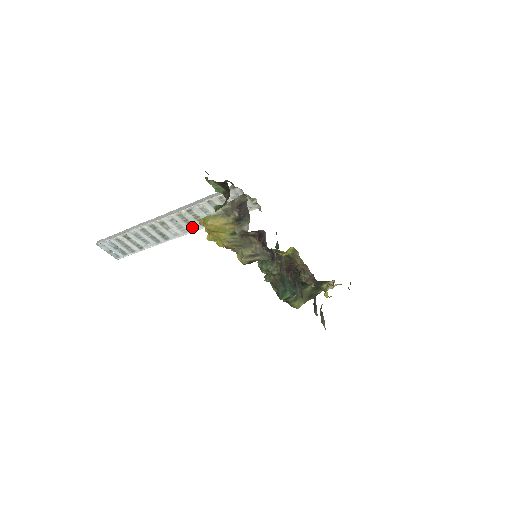
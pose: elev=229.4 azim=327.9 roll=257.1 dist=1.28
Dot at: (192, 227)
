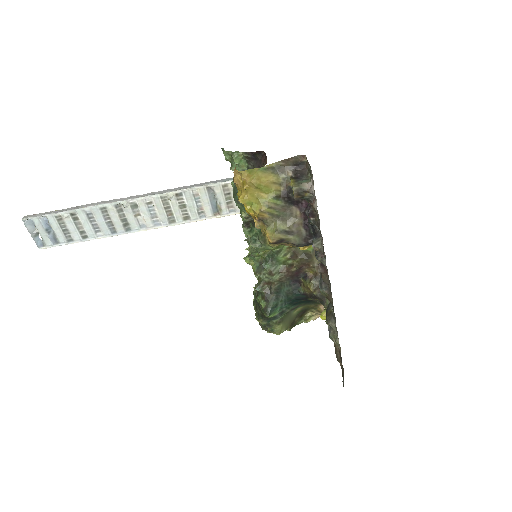
Dot at: (170, 219)
